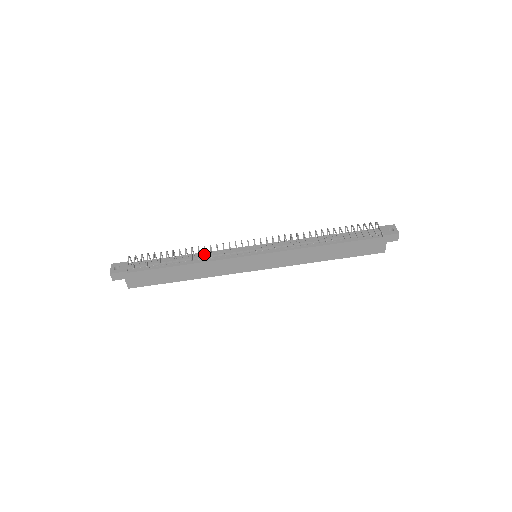
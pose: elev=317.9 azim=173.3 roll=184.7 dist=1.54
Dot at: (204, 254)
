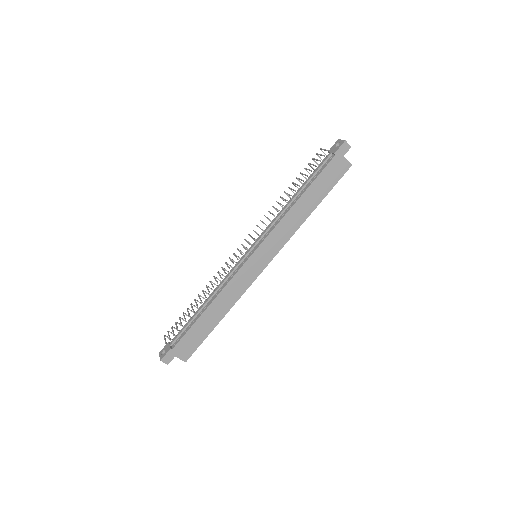
Dot at: (212, 286)
